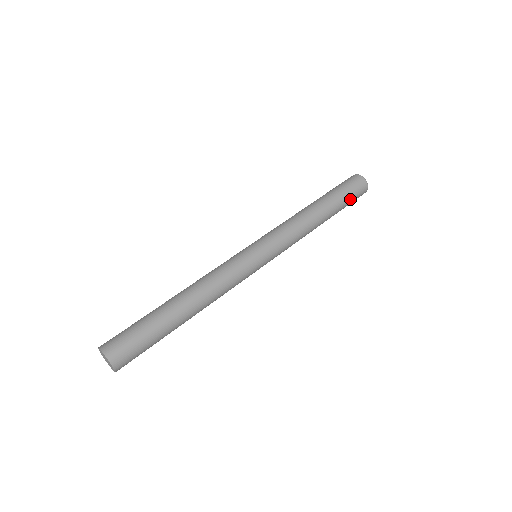
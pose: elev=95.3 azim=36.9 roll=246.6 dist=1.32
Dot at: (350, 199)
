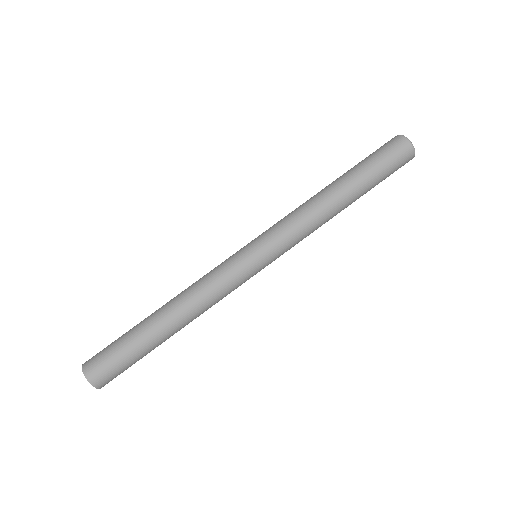
Dot at: (386, 173)
